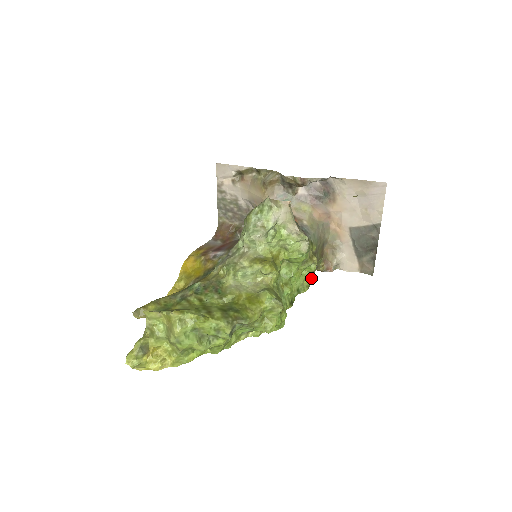
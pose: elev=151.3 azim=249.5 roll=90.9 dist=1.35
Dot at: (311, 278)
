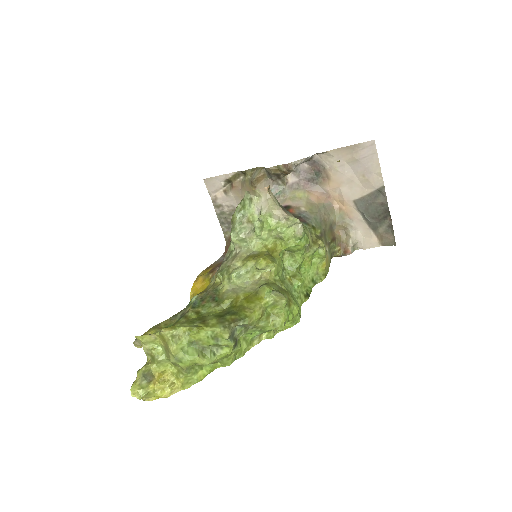
Dot at: (326, 265)
